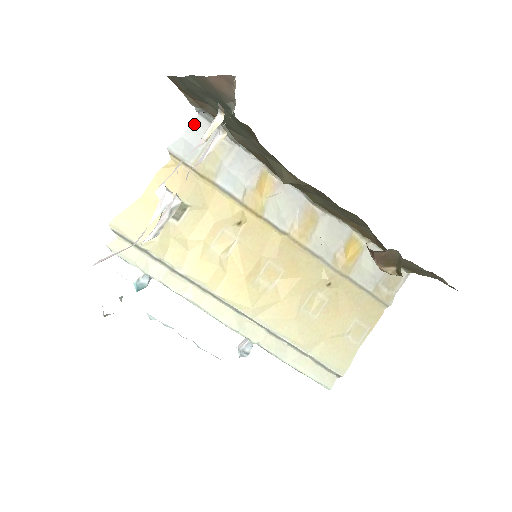
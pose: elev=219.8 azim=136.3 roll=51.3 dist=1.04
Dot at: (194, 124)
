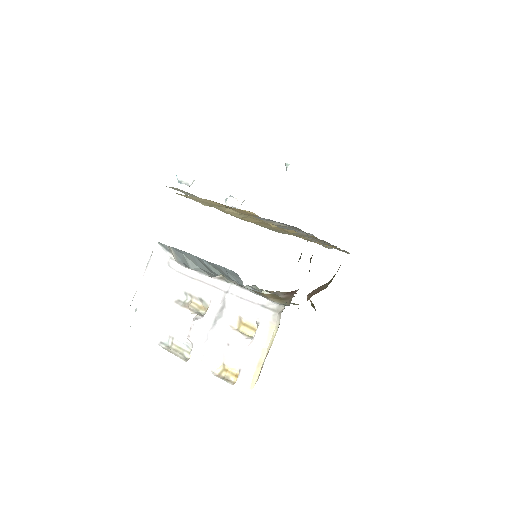
Dot at: (288, 225)
